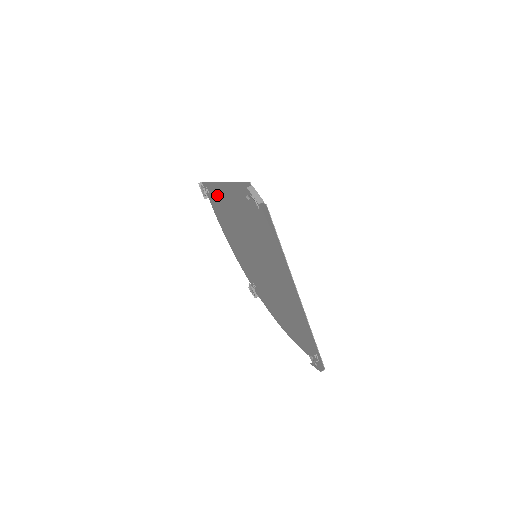
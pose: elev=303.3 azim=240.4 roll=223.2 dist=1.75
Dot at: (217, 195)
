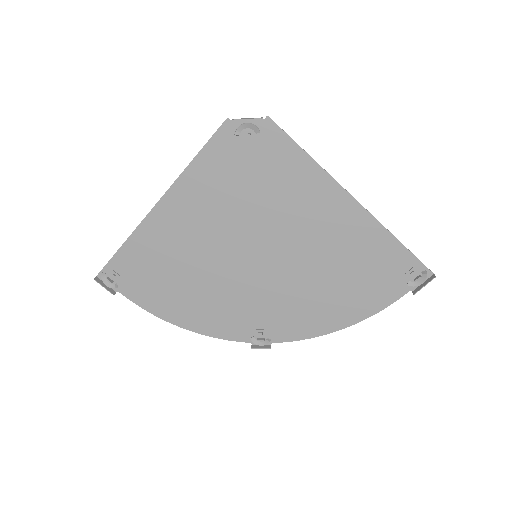
Dot at: (144, 251)
